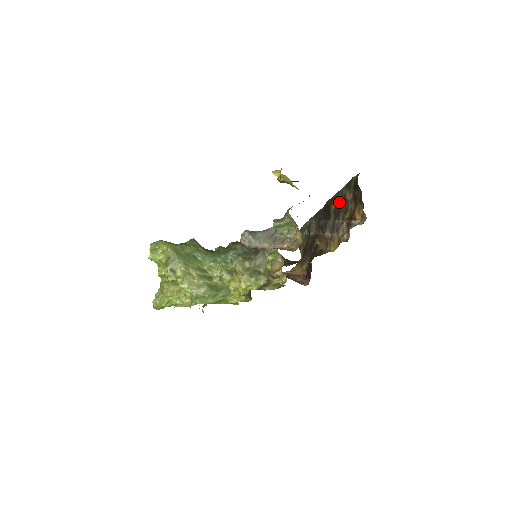
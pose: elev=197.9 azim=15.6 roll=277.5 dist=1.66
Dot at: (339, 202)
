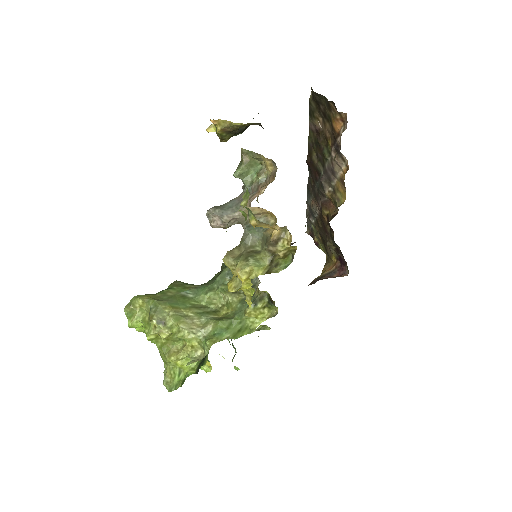
Dot at: (315, 143)
